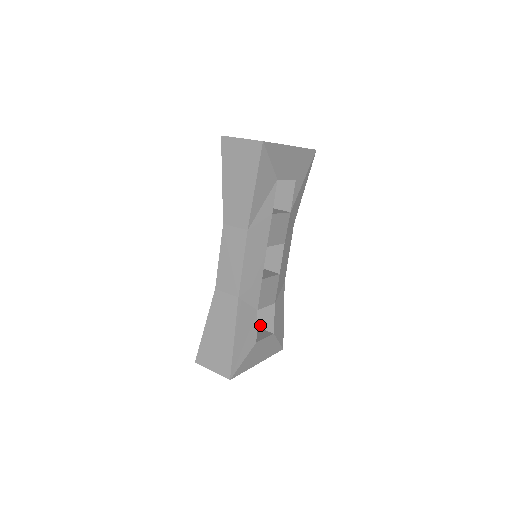
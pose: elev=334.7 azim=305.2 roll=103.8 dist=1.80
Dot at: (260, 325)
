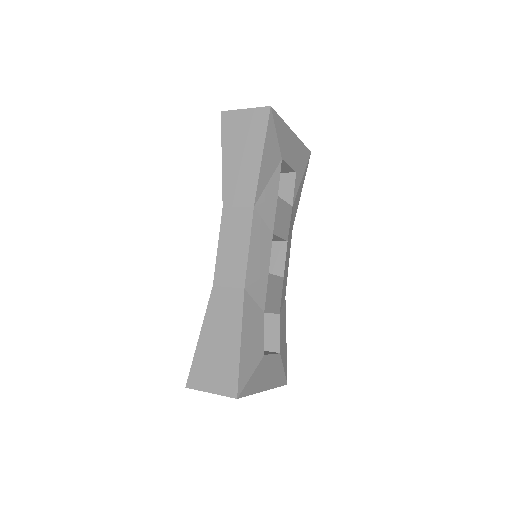
Dot at: occluded
